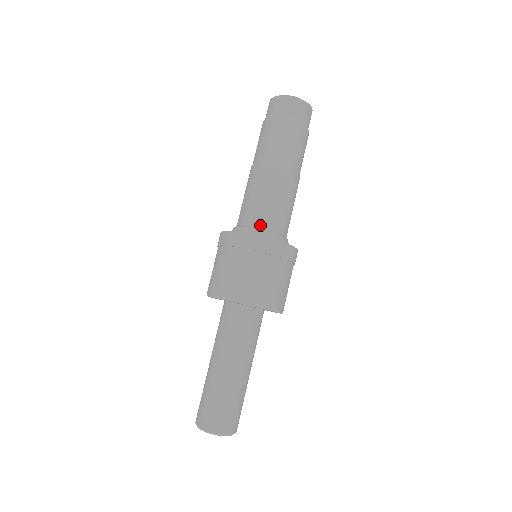
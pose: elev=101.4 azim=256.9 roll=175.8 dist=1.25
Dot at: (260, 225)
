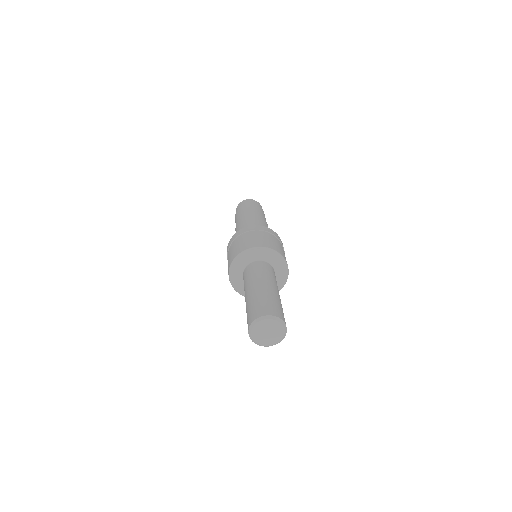
Dot at: occluded
